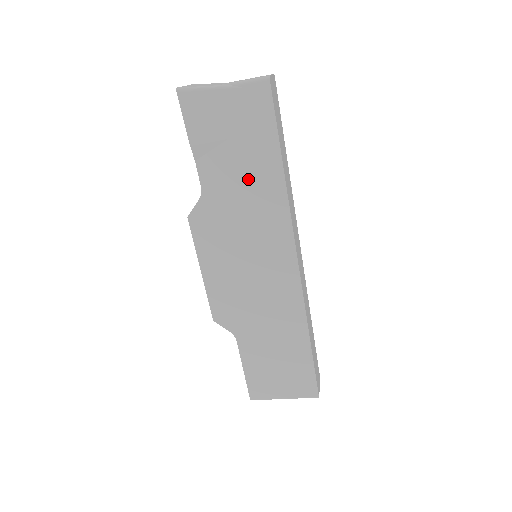
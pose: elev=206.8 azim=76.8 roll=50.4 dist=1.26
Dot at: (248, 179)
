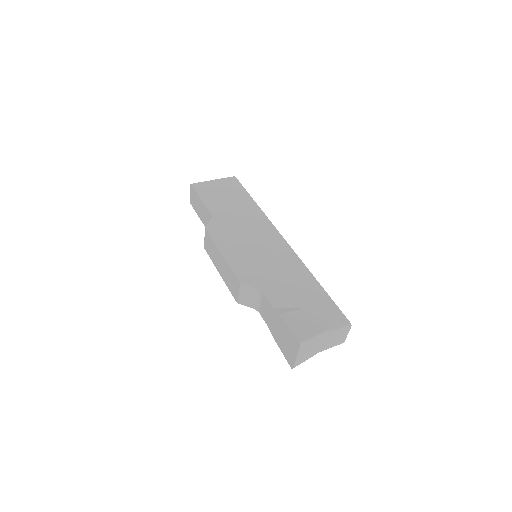
Dot at: occluded
